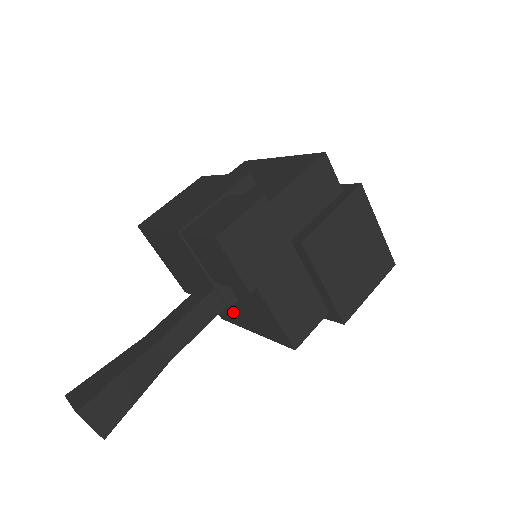
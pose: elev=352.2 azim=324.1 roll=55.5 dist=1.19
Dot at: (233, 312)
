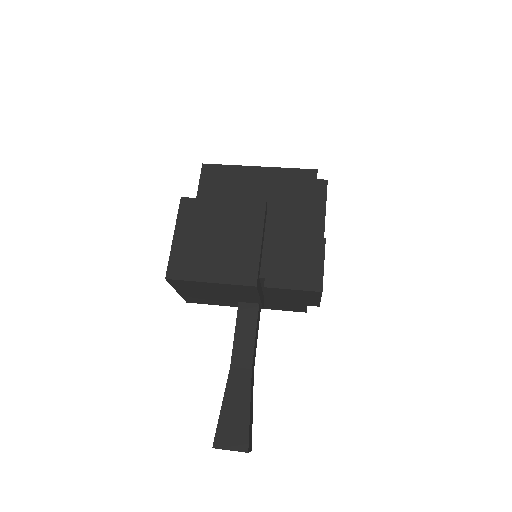
Dot at: occluded
